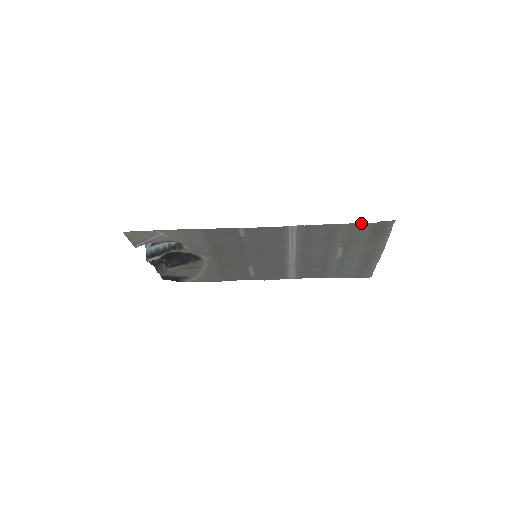
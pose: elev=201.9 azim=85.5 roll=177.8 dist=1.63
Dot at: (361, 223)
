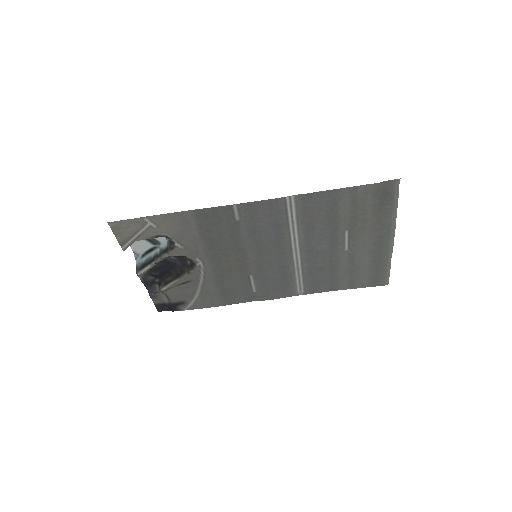
Dot at: (363, 185)
